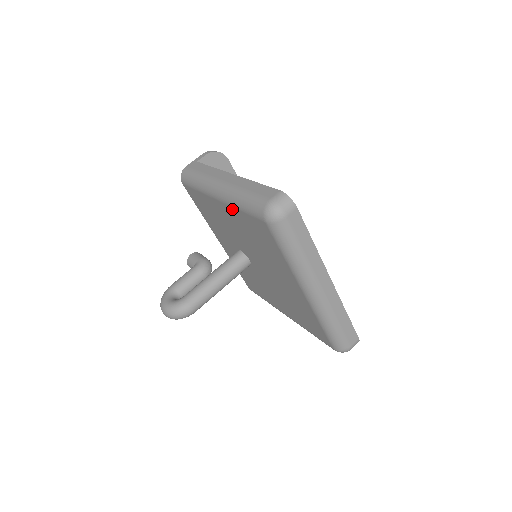
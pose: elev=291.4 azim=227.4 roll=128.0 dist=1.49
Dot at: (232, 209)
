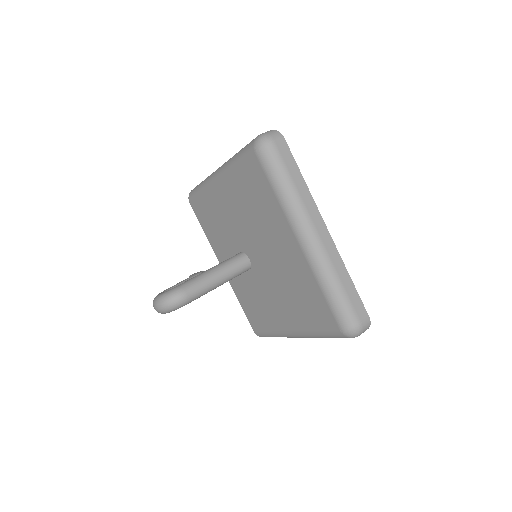
Dot at: (229, 177)
